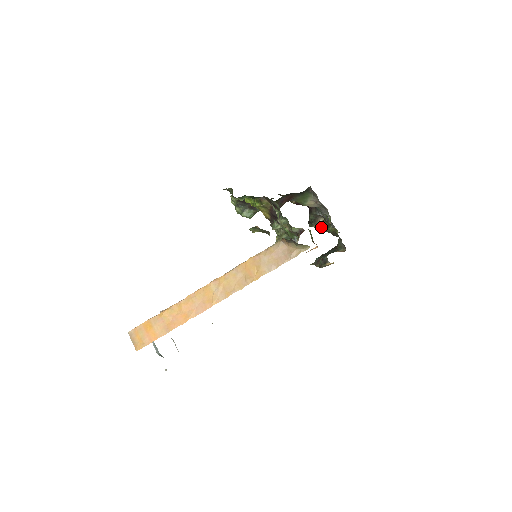
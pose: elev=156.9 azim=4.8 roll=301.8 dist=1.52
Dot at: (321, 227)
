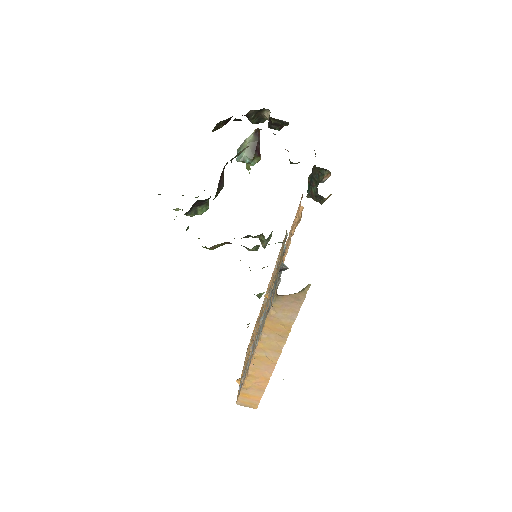
Dot at: (274, 127)
